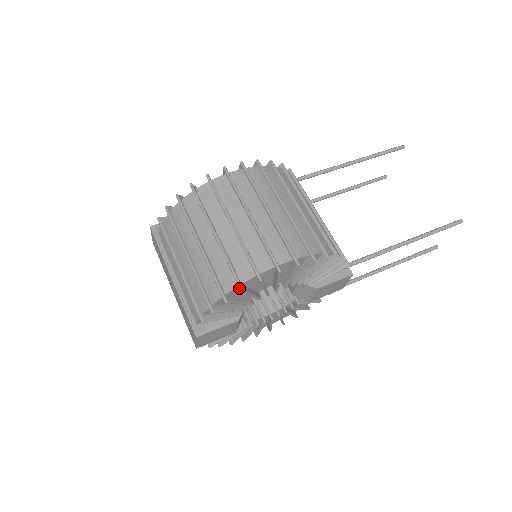
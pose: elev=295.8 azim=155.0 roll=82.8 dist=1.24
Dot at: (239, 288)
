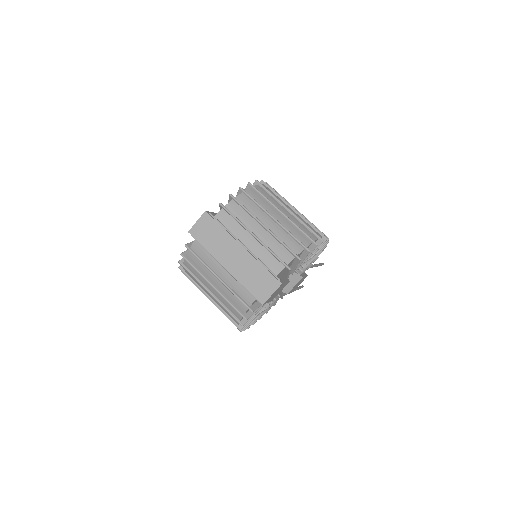
Dot at: (309, 246)
